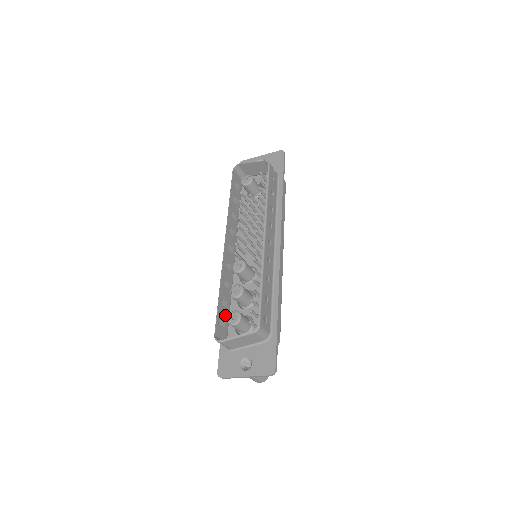
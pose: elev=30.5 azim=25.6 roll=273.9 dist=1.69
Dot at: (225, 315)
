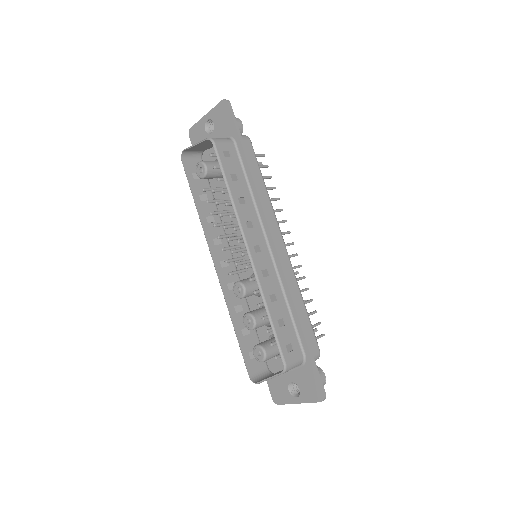
Dot at: (252, 342)
